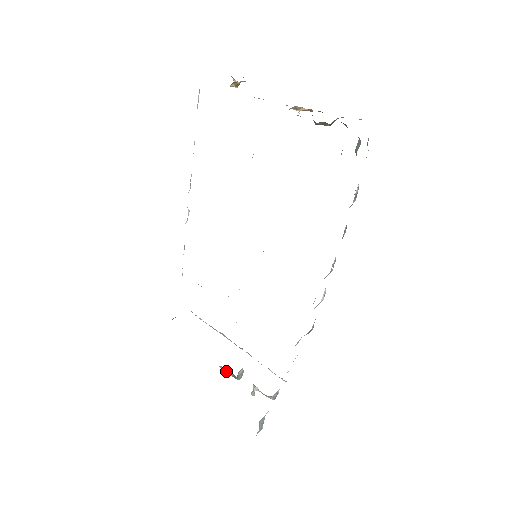
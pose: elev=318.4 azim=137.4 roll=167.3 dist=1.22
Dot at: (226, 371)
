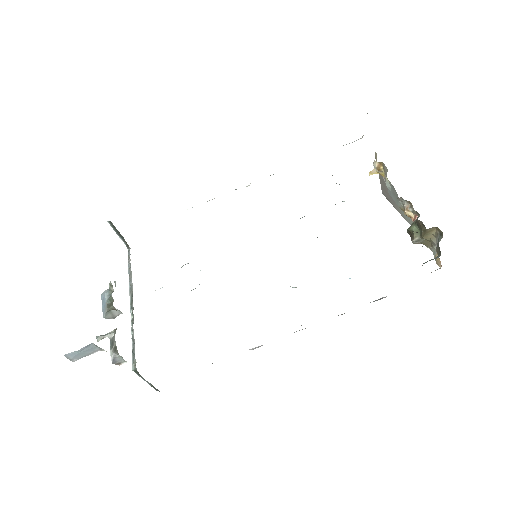
Dot at: (108, 296)
